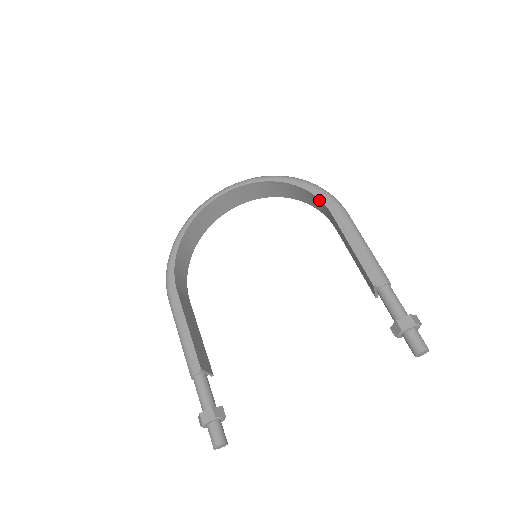
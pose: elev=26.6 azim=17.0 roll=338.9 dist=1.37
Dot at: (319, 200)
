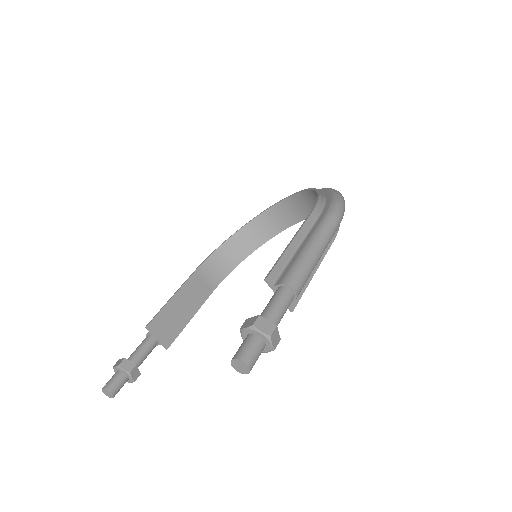
Dot at: (318, 203)
